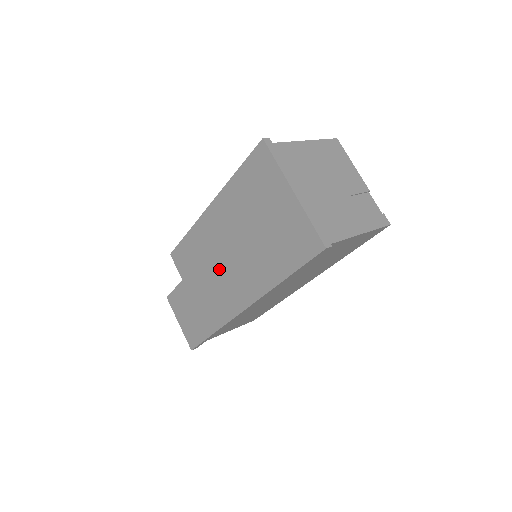
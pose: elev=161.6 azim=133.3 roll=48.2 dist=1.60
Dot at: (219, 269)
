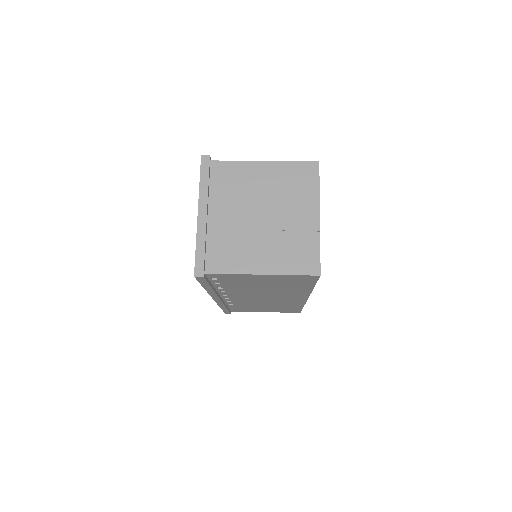
Dot at: occluded
